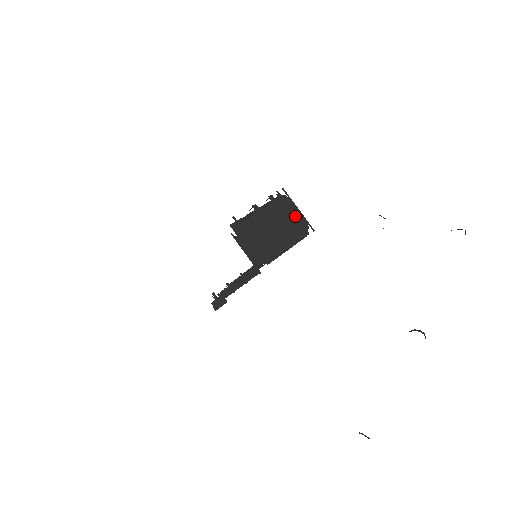
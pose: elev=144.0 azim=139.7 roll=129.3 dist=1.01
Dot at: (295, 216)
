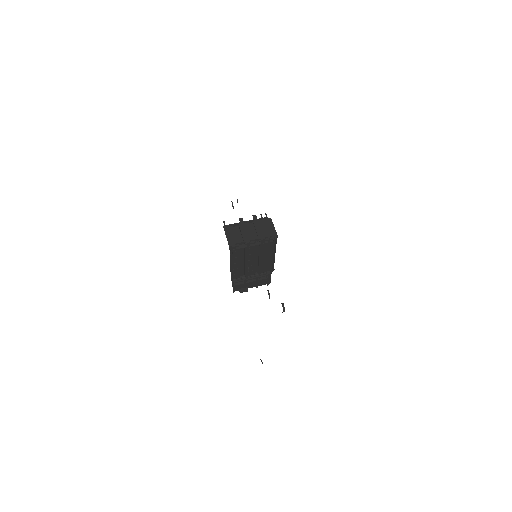
Dot at: (265, 227)
